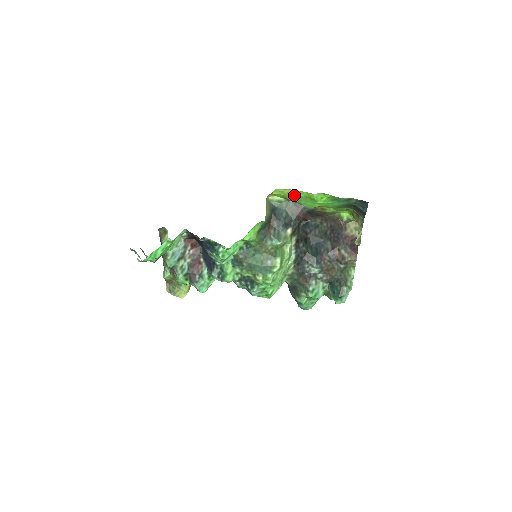
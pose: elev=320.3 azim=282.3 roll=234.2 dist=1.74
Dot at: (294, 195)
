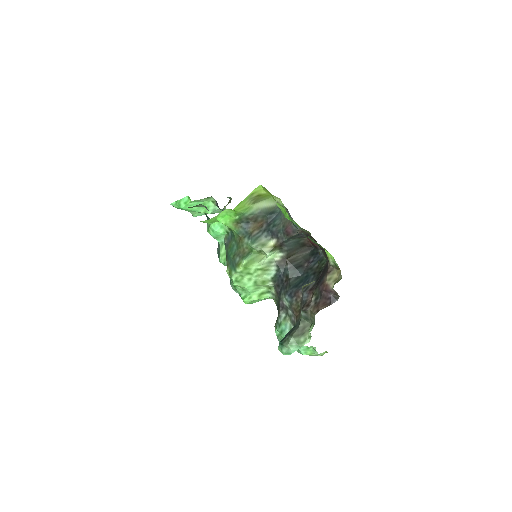
Dot at: (275, 200)
